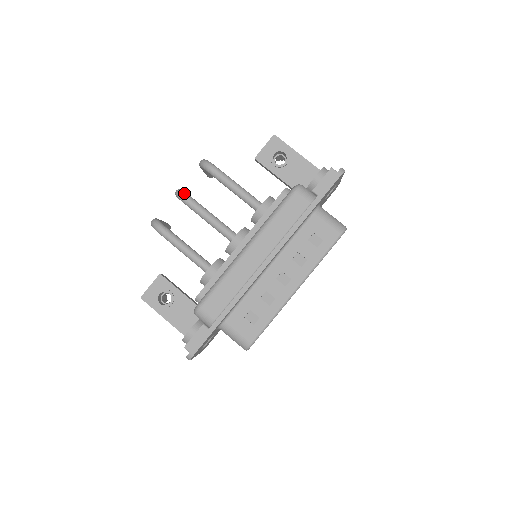
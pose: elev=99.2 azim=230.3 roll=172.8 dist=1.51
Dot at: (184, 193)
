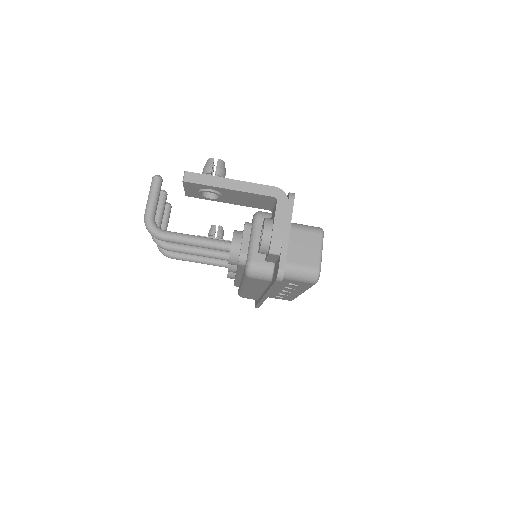
Dot at: (160, 246)
